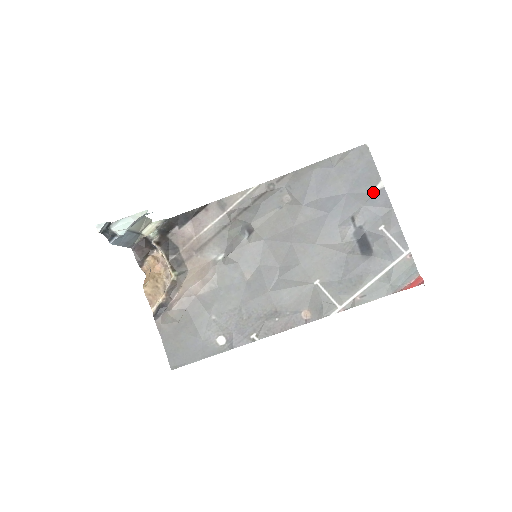
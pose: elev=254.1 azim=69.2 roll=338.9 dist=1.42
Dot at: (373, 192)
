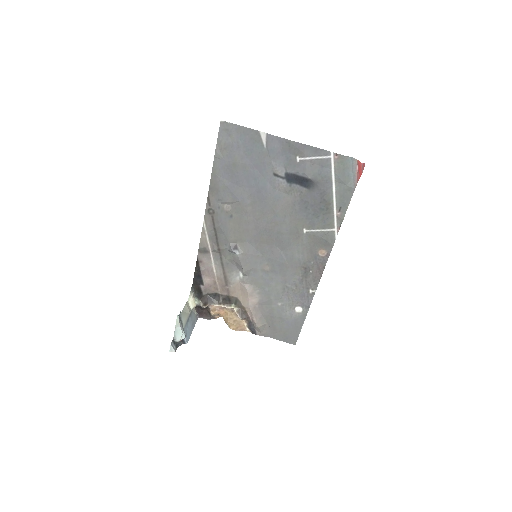
Dot at: (265, 145)
